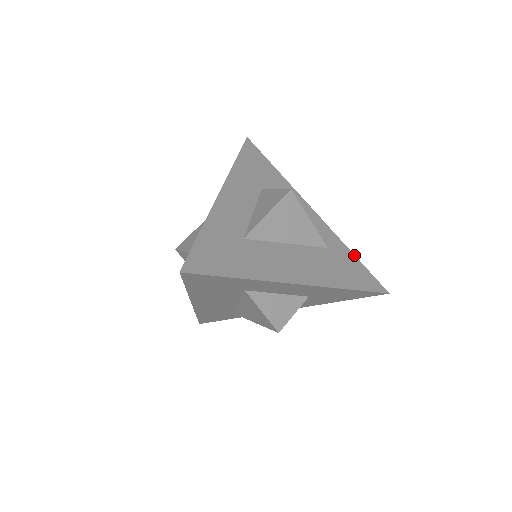
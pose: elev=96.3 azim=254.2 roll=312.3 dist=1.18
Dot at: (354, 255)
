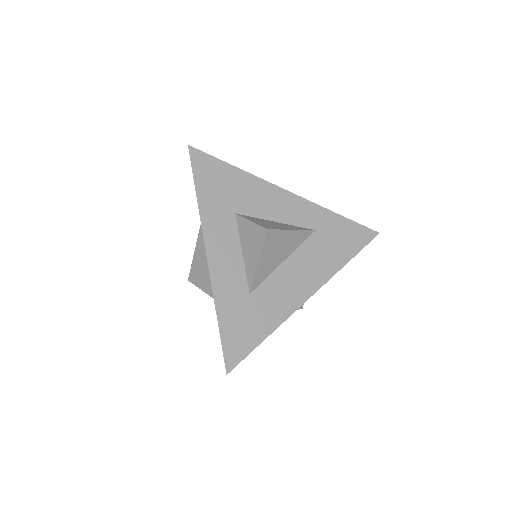
Dot at: (339, 215)
